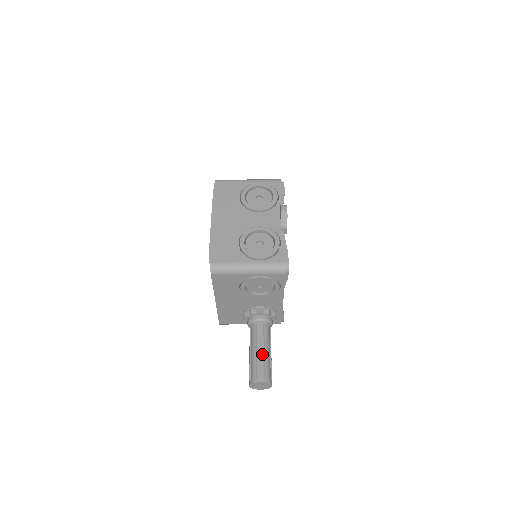
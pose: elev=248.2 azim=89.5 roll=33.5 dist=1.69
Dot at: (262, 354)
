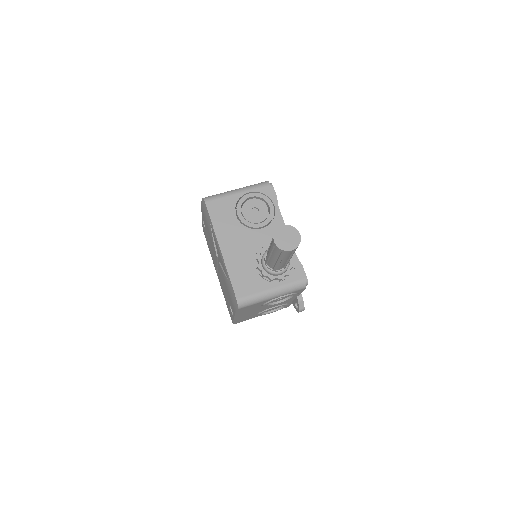
Dot at: occluded
